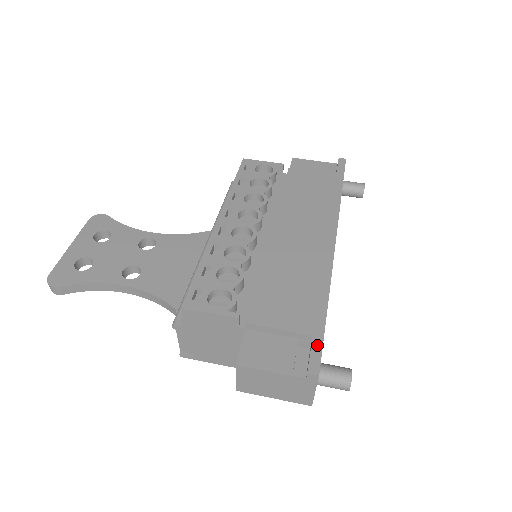
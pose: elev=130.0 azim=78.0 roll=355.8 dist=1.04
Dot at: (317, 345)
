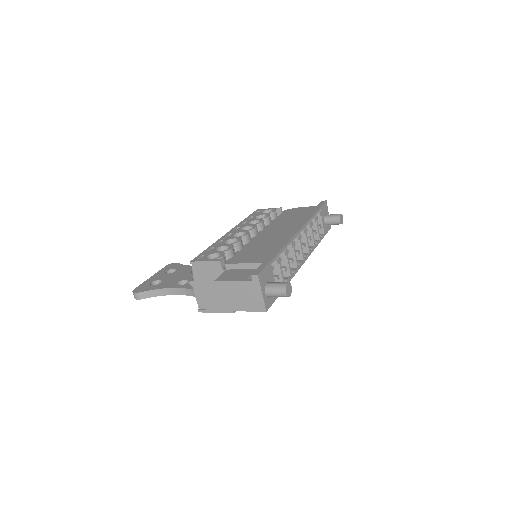
Dot at: (263, 265)
